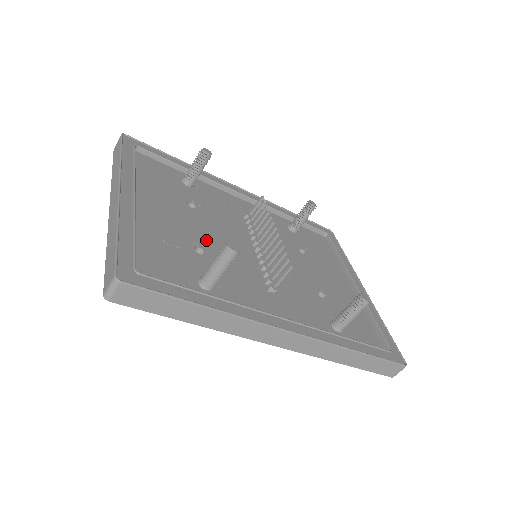
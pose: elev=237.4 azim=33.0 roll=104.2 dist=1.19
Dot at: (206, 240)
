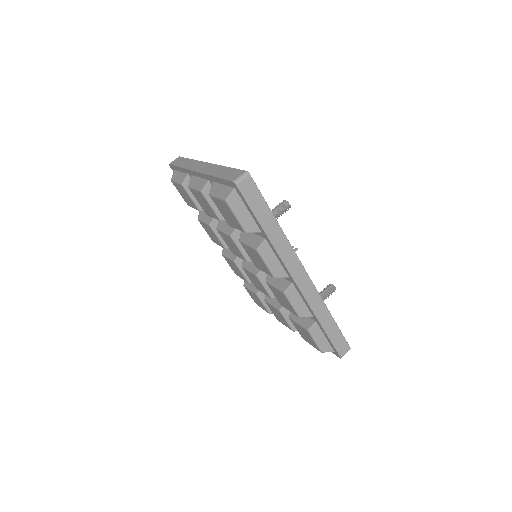
Dot at: occluded
